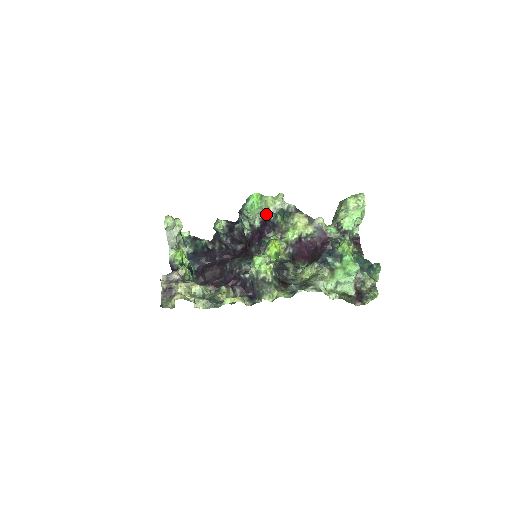
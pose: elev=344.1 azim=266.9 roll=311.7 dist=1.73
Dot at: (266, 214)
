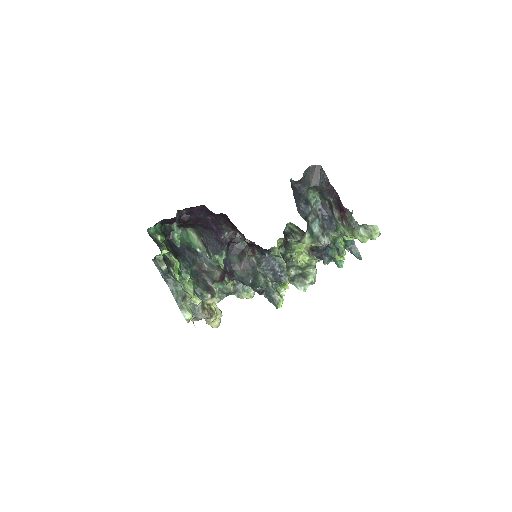
Dot at: occluded
